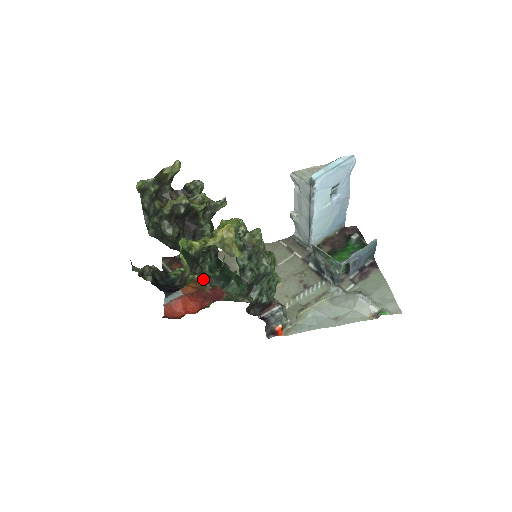
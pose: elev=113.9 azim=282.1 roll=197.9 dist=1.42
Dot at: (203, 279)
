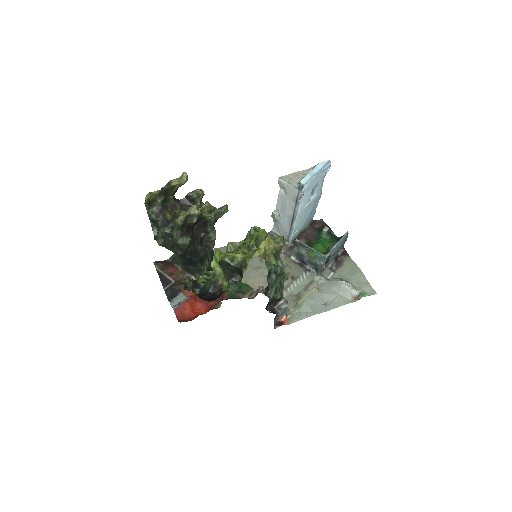
Dot at: occluded
